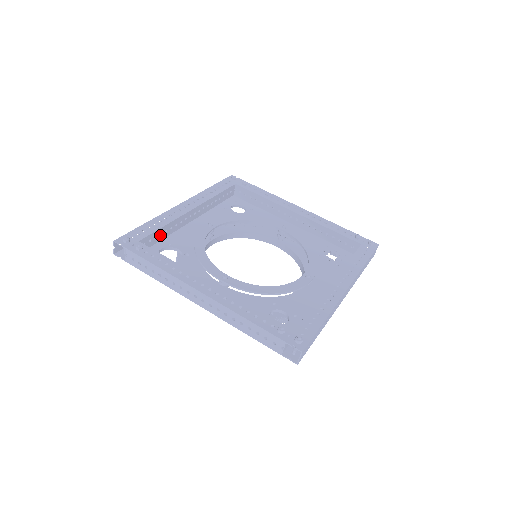
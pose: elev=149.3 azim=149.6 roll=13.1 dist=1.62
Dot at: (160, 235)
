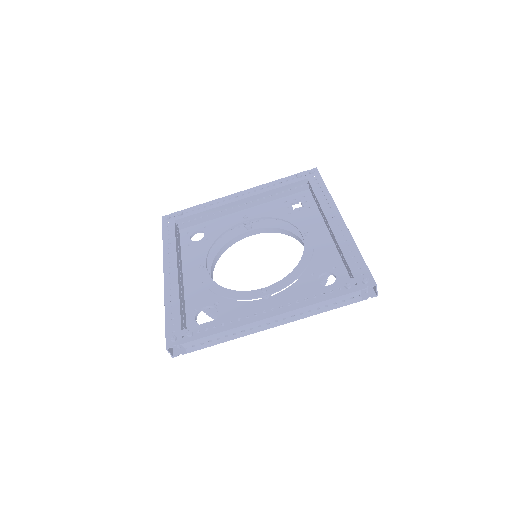
Dot at: (182, 311)
